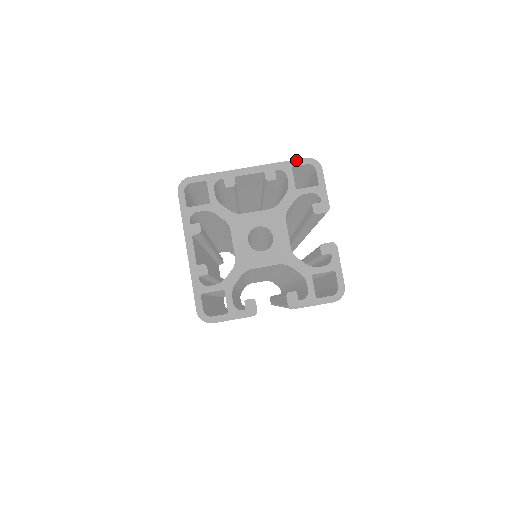
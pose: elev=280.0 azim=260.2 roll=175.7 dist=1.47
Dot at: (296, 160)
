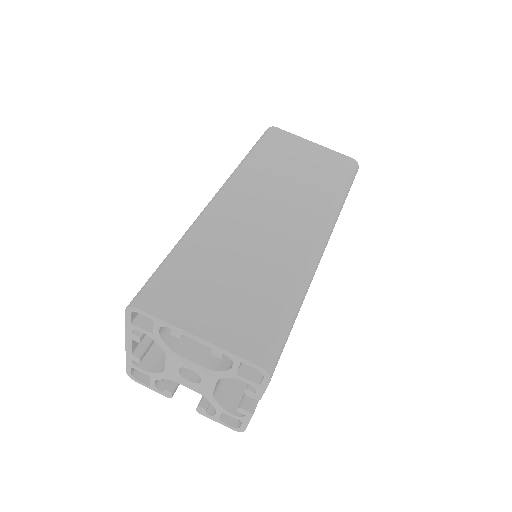
Dot at: (248, 361)
